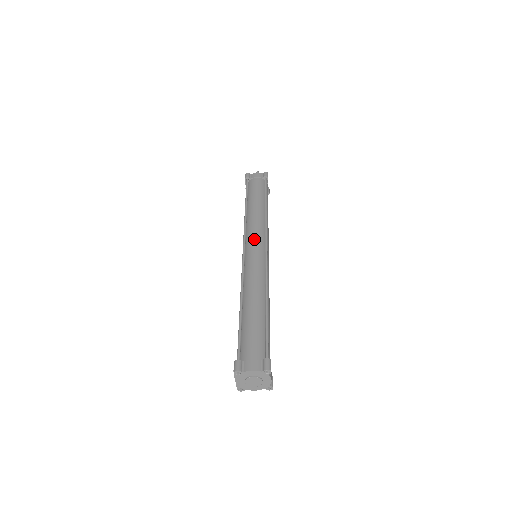
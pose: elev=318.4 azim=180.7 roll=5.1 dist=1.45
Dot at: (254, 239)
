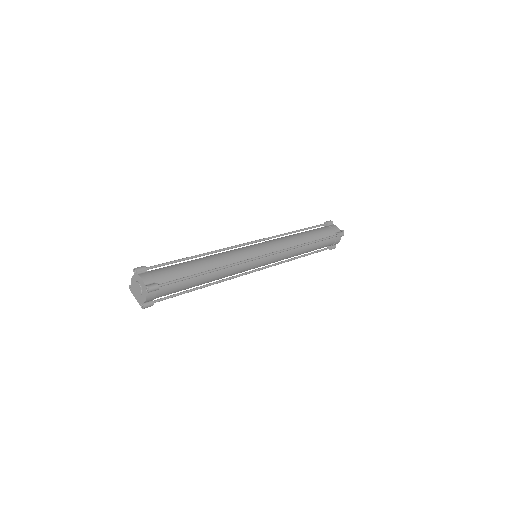
Dot at: occluded
